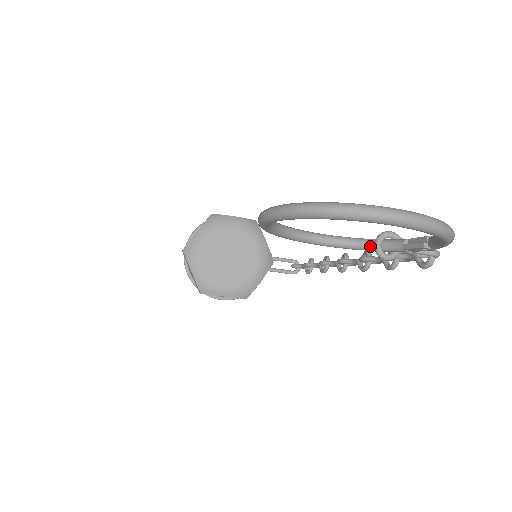
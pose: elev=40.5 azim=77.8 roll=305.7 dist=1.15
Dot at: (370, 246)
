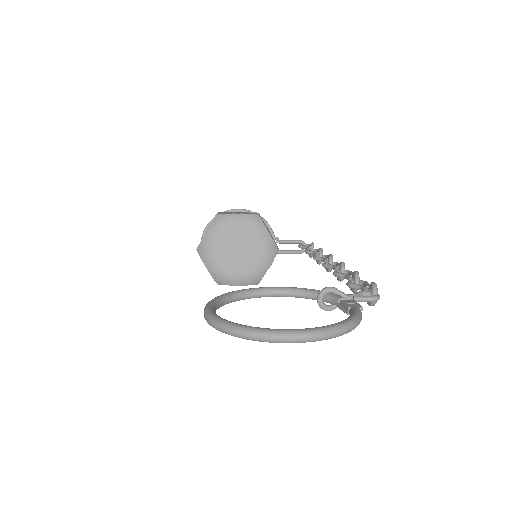
Dot at: (315, 298)
